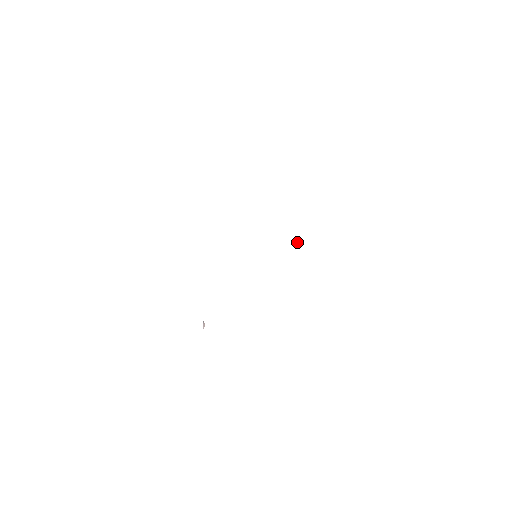
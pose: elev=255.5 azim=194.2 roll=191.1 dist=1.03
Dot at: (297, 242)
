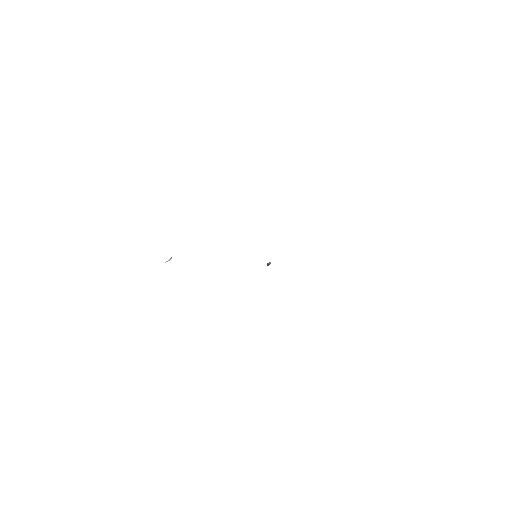
Dot at: occluded
